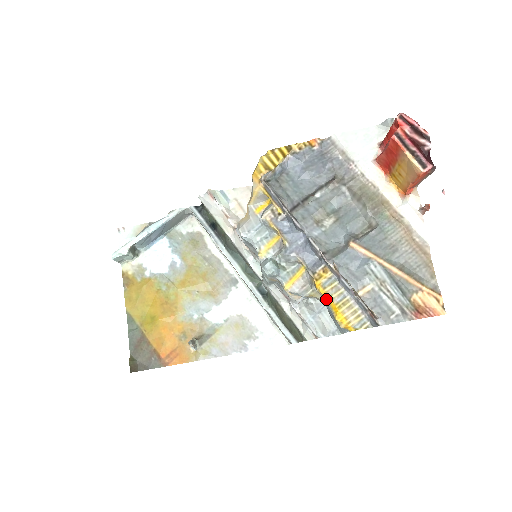
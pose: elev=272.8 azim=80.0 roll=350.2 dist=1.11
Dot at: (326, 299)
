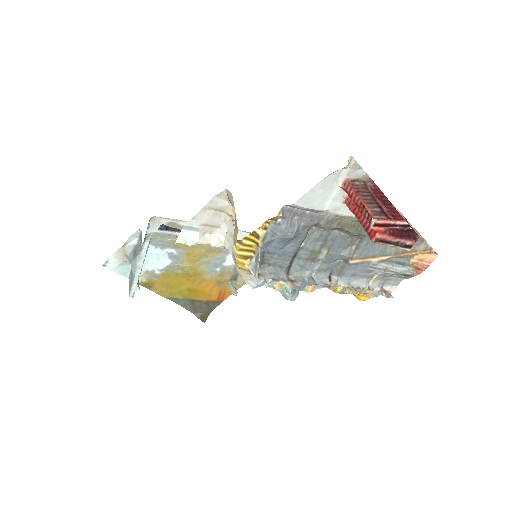
Dot at: occluded
